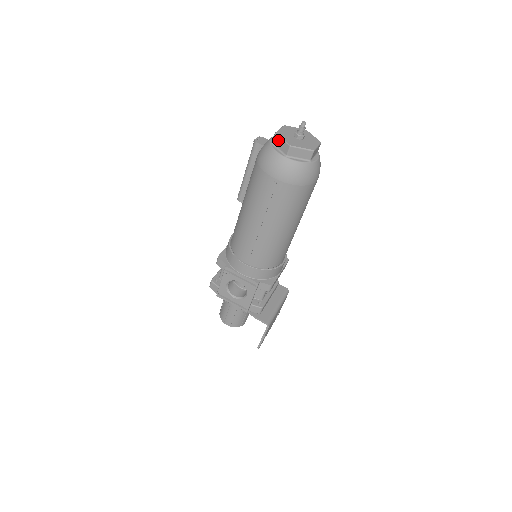
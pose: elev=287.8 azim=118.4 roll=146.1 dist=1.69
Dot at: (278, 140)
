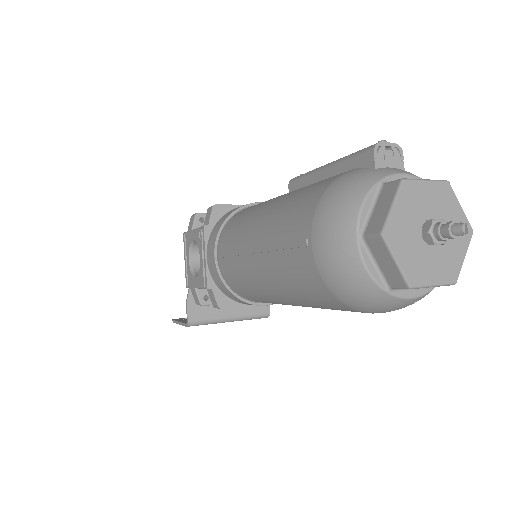
Dot at: (389, 196)
